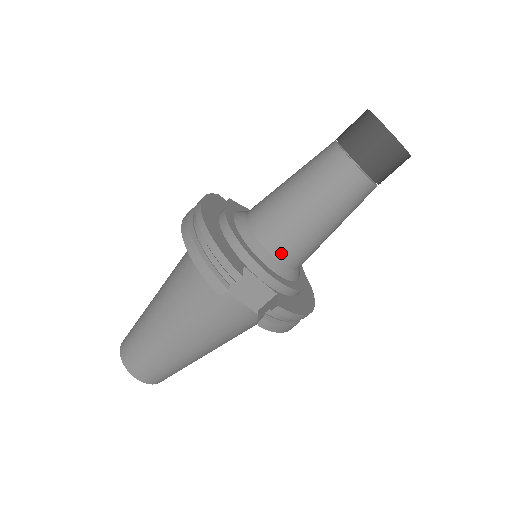
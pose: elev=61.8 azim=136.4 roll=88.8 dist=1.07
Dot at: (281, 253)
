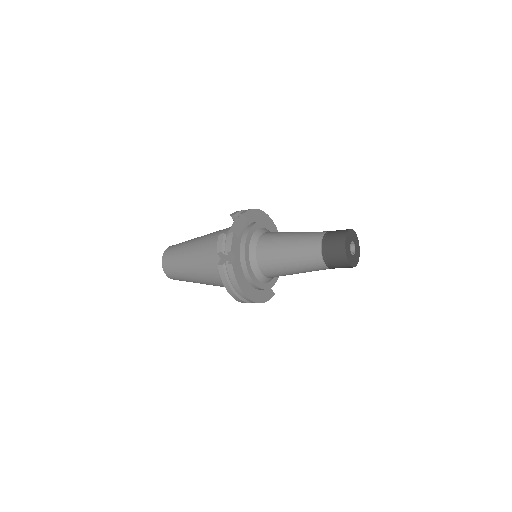
Dot at: occluded
